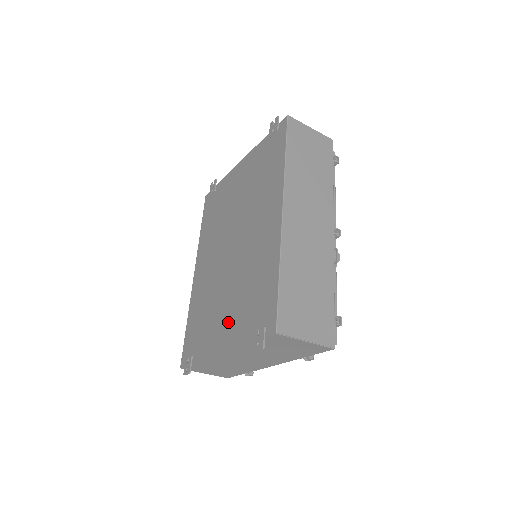
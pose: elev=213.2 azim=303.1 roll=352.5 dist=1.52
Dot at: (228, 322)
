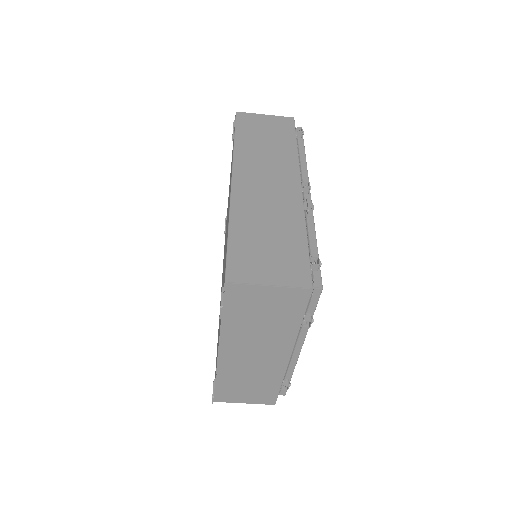
Dot at: occluded
